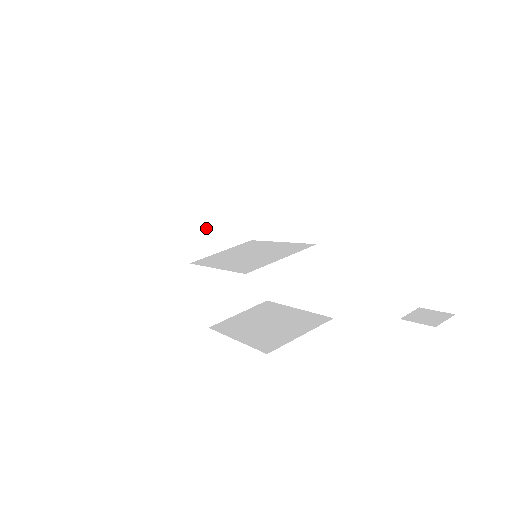
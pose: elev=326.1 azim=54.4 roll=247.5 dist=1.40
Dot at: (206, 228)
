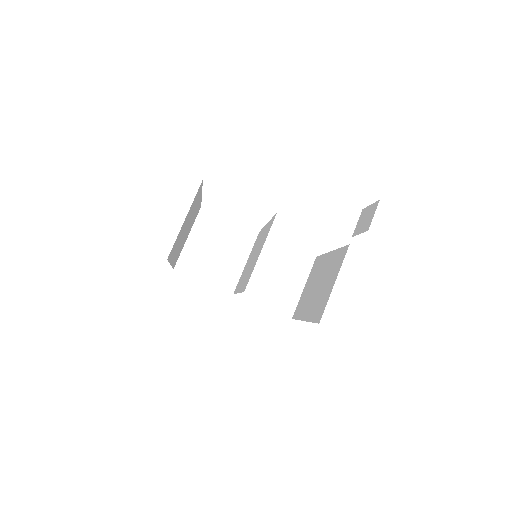
Dot at: (219, 261)
